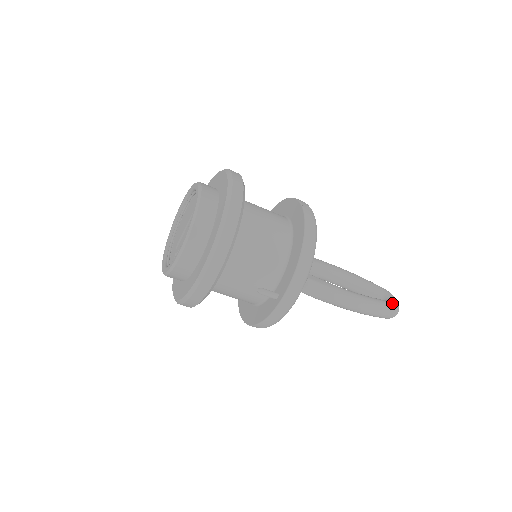
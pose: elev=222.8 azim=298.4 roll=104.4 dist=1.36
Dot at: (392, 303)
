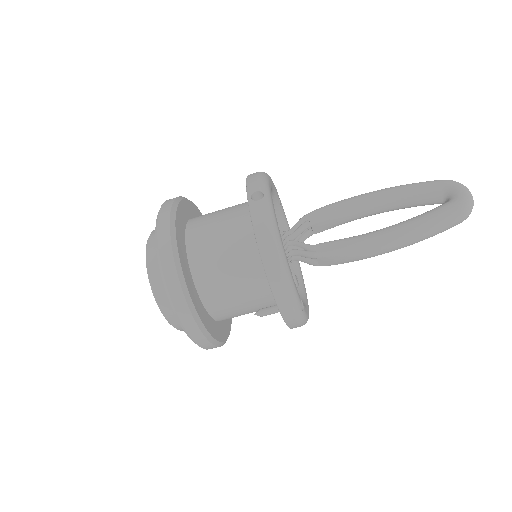
Dot at: (453, 204)
